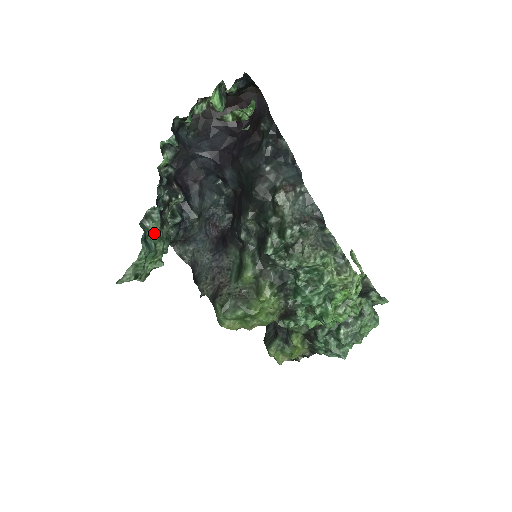
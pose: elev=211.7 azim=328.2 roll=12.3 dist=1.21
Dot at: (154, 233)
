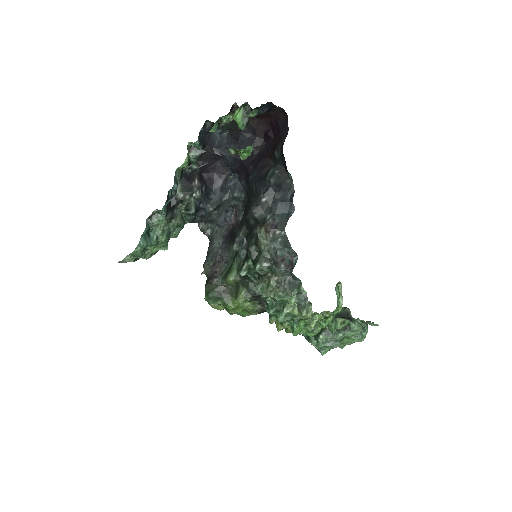
Dot at: (158, 228)
